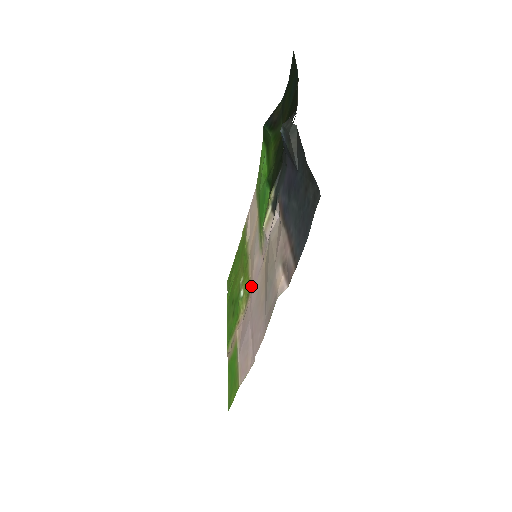
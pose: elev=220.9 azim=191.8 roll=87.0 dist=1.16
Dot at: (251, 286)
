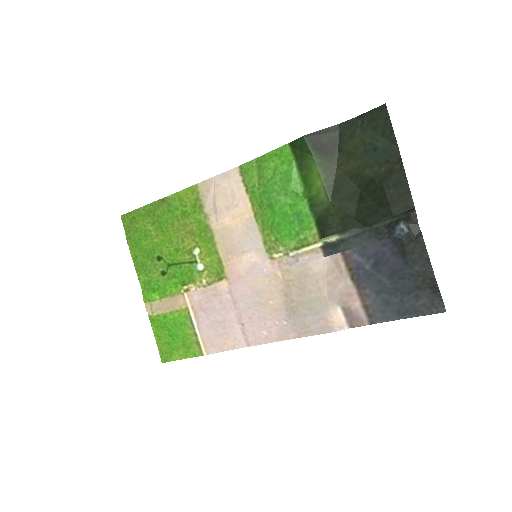
Dot at: (234, 275)
